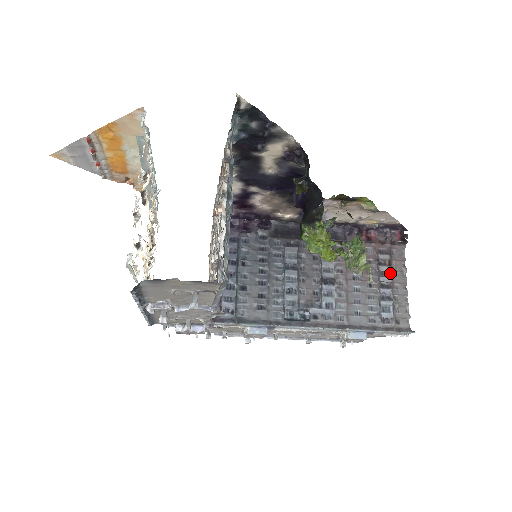
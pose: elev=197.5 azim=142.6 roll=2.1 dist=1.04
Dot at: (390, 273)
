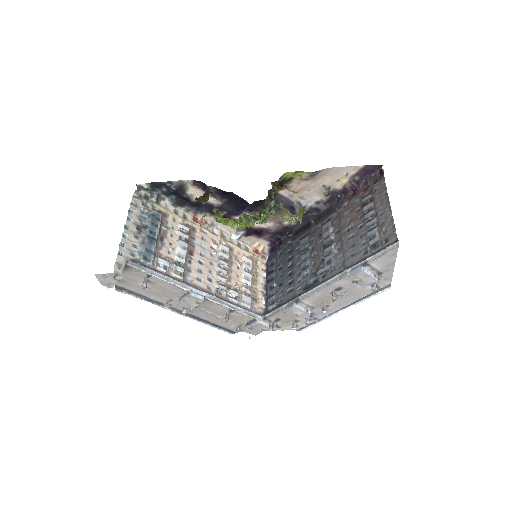
Dot at: (374, 207)
